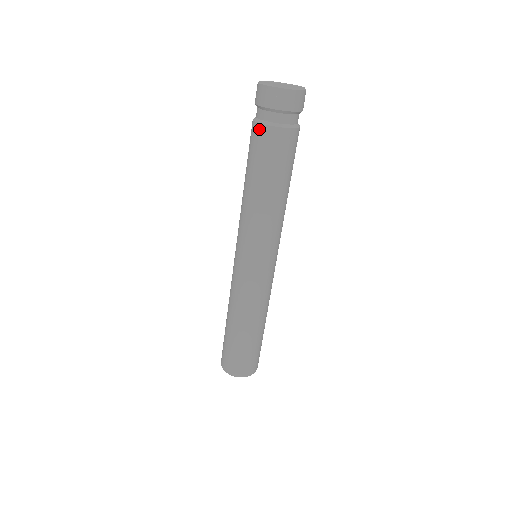
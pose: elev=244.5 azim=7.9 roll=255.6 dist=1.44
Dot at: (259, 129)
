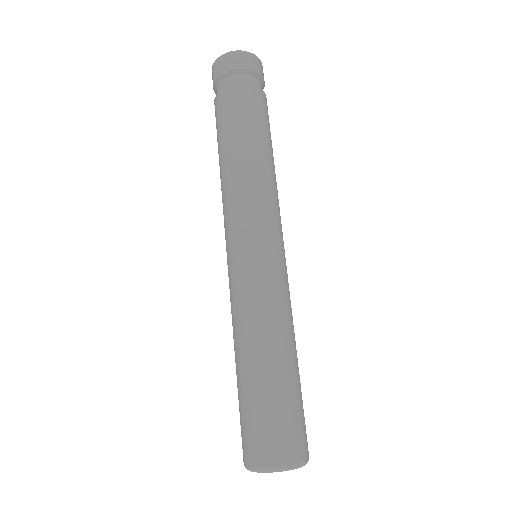
Dot at: (235, 90)
